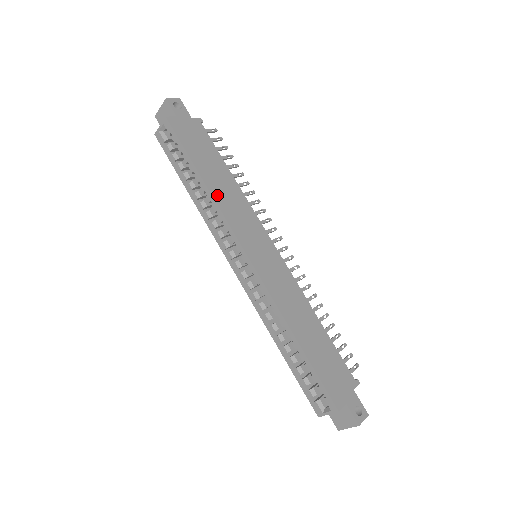
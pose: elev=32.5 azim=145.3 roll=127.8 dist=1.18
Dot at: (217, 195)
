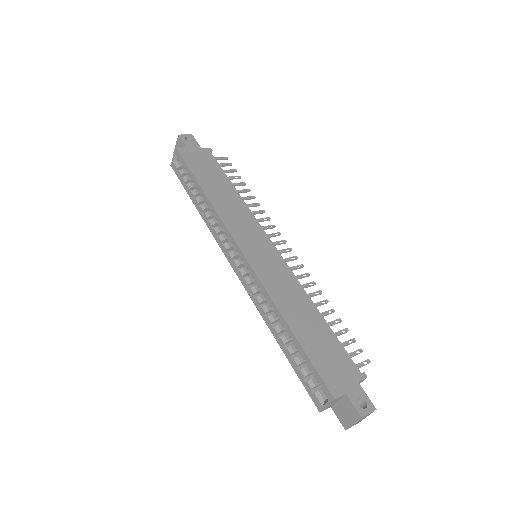
Dot at: (216, 203)
